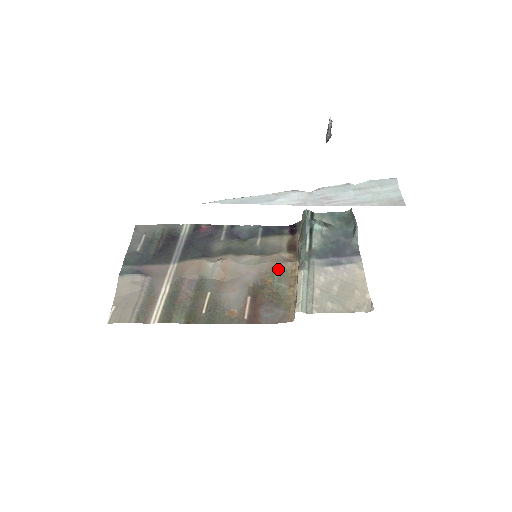
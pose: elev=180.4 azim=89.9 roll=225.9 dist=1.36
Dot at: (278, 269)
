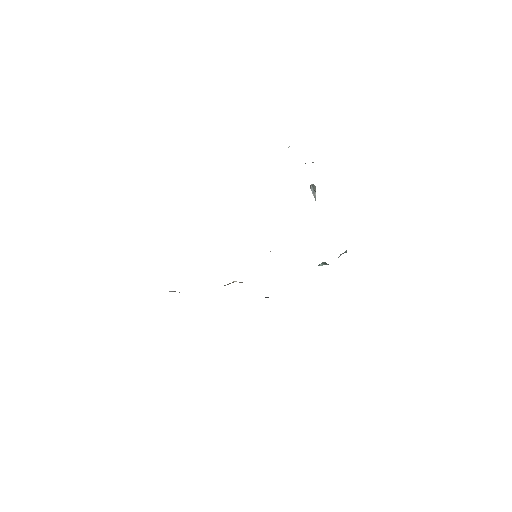
Dot at: occluded
